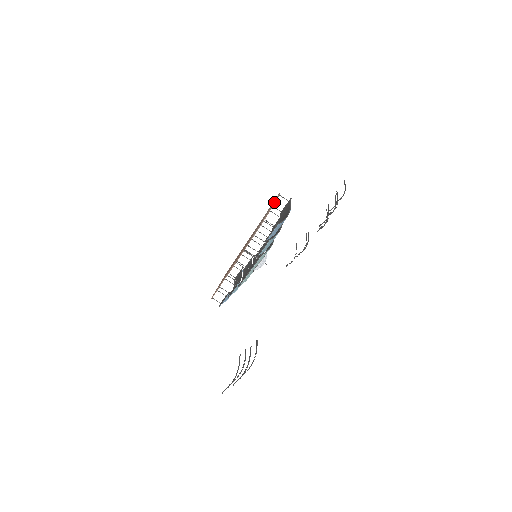
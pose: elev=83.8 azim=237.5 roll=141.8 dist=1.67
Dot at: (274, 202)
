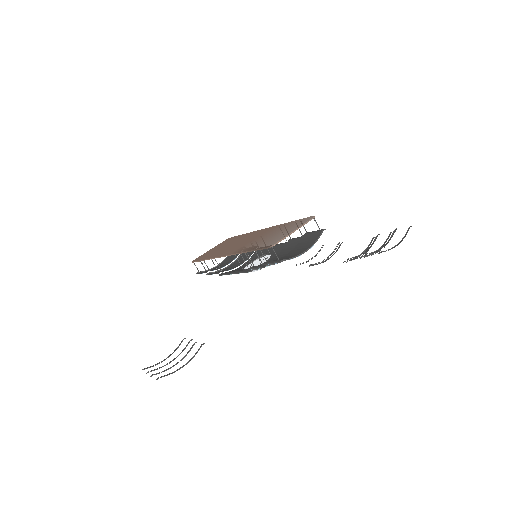
Dot at: (299, 227)
